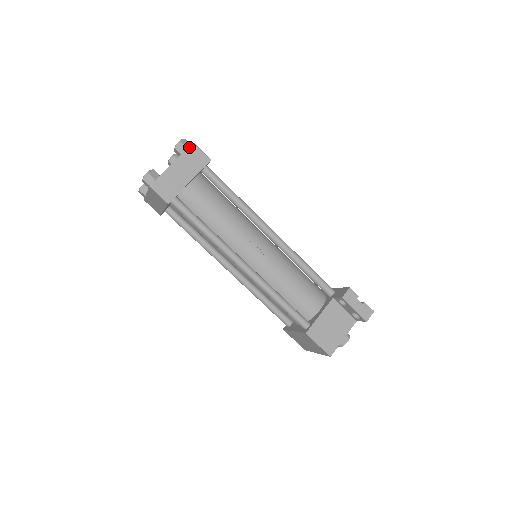
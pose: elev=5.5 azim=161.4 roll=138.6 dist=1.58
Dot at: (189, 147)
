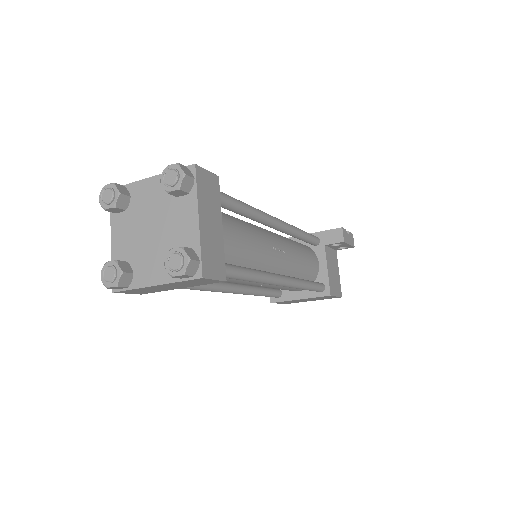
Dot at: (196, 175)
